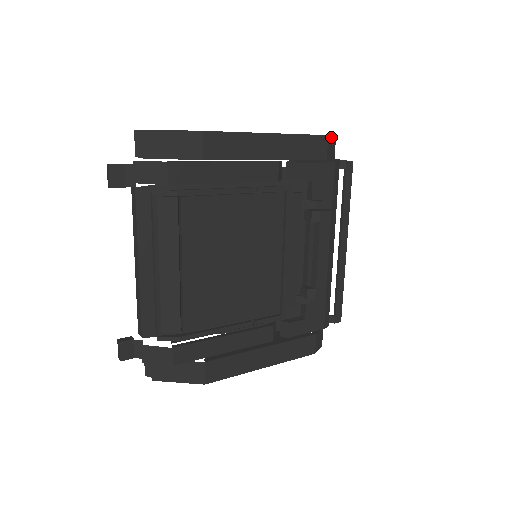
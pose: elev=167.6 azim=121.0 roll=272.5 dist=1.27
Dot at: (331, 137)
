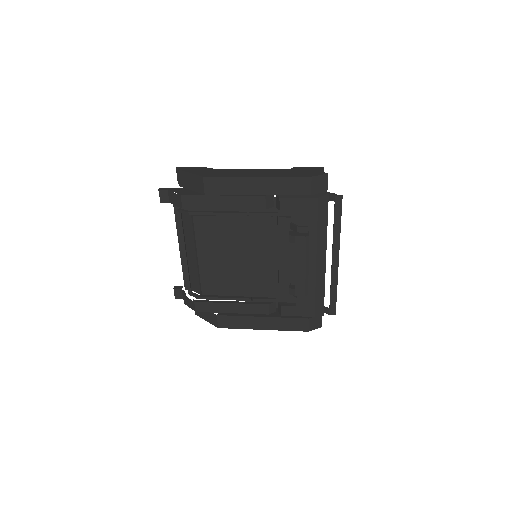
Dot at: (318, 176)
